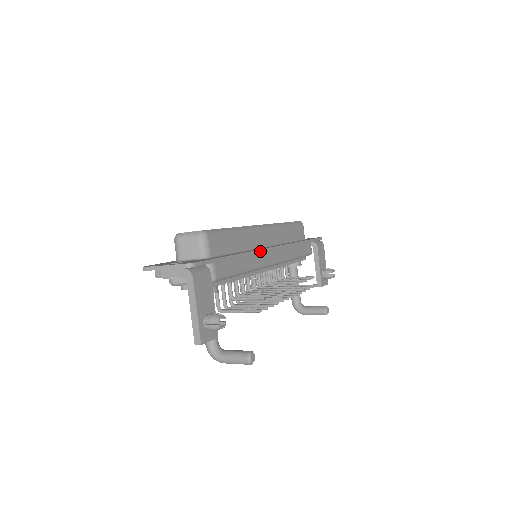
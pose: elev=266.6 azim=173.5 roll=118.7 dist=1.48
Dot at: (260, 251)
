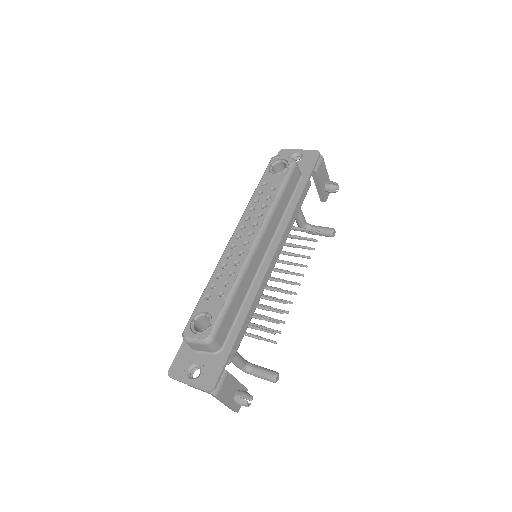
Dot at: (261, 284)
